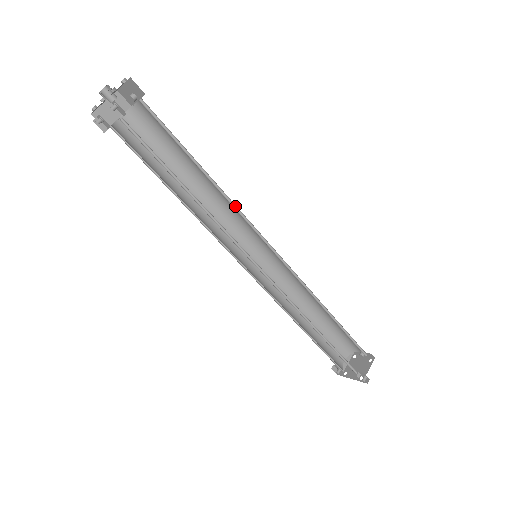
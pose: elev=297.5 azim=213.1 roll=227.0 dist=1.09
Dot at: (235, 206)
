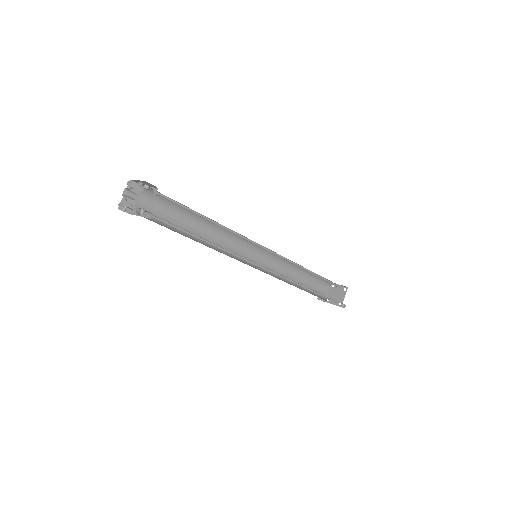
Dot at: (236, 233)
